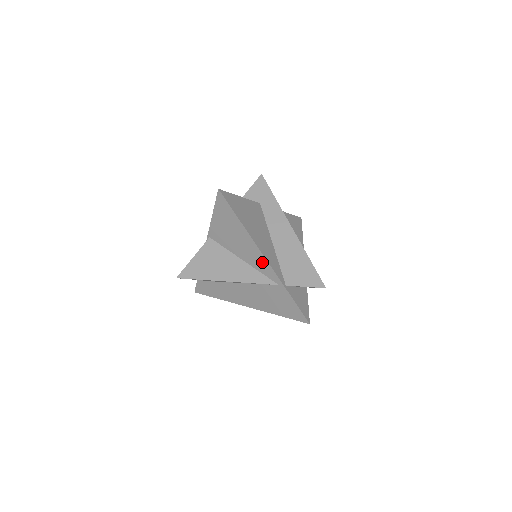
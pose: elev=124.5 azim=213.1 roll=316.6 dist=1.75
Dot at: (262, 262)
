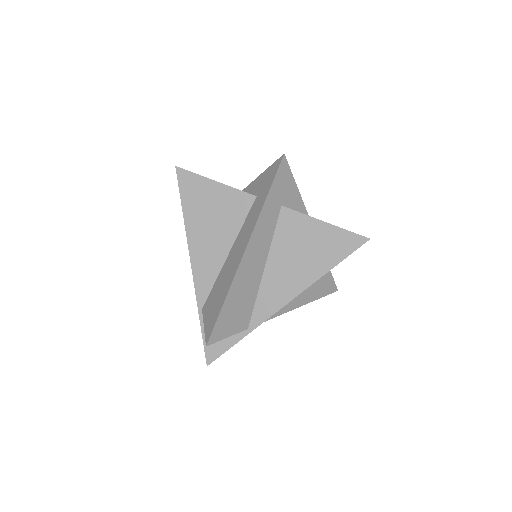
Dot at: occluded
